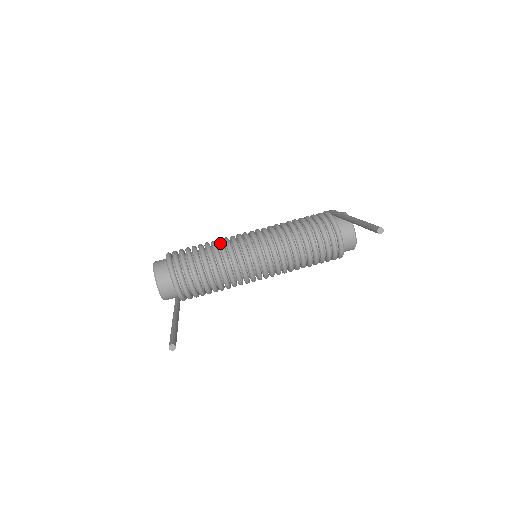
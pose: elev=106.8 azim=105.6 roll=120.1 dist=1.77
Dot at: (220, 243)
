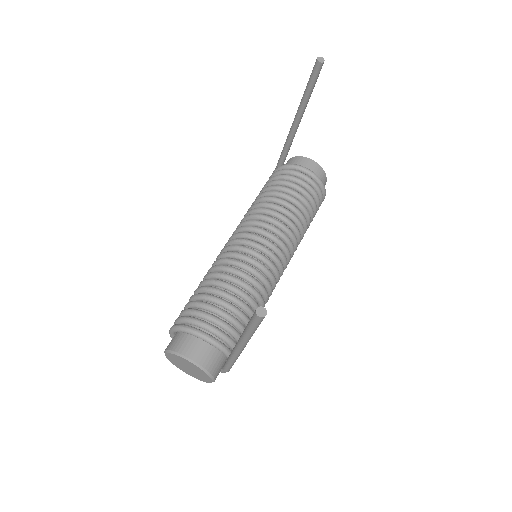
Dot at: (211, 268)
